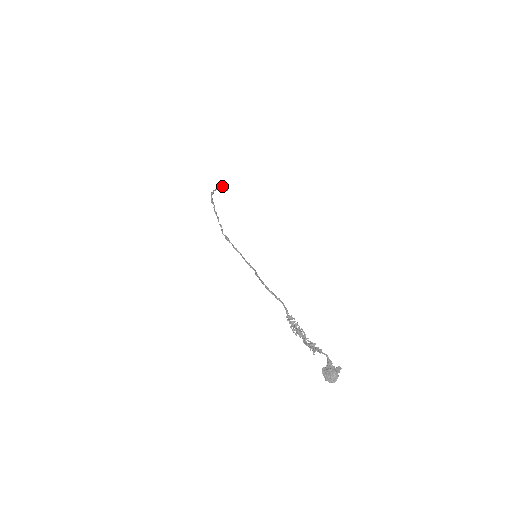
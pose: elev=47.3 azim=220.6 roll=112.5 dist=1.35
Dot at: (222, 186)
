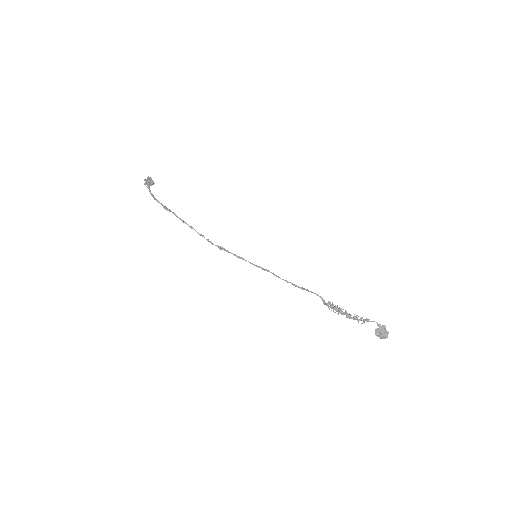
Dot at: (150, 182)
